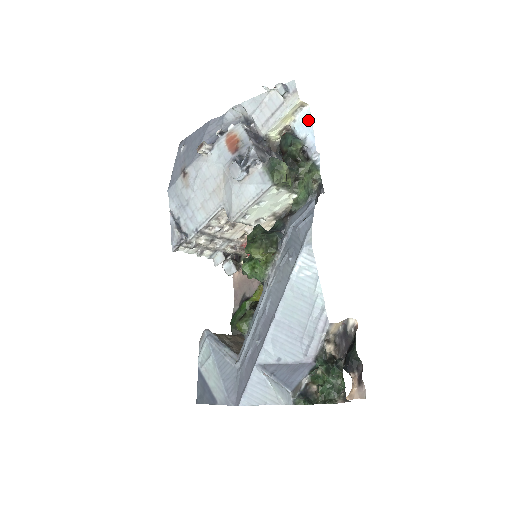
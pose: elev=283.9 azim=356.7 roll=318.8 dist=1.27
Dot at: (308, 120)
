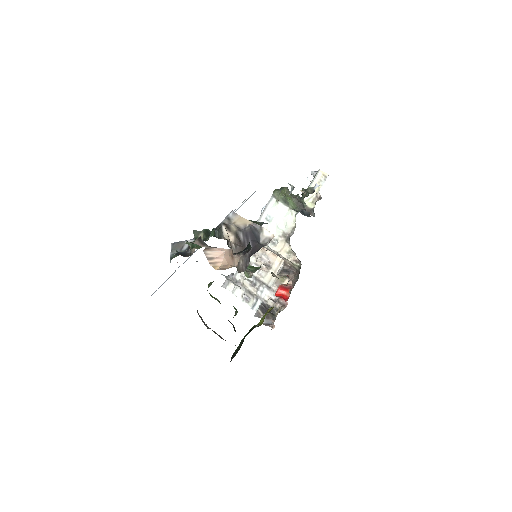
Dot at: occluded
